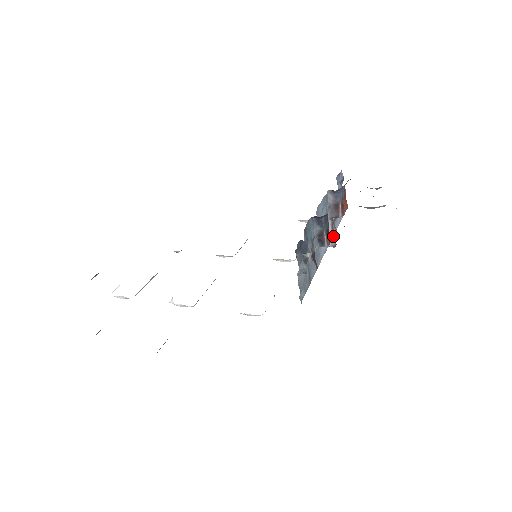
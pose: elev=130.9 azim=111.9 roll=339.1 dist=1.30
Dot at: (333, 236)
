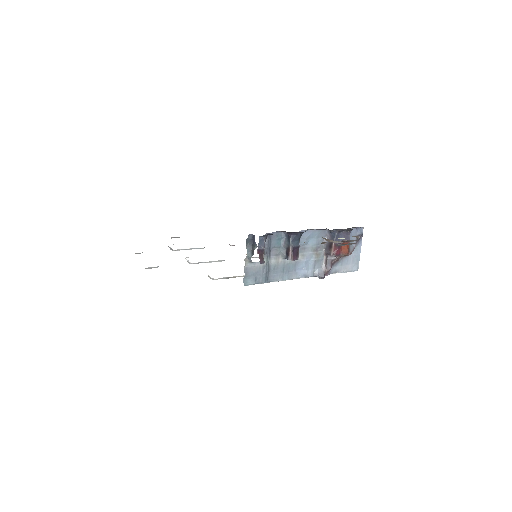
Dot at: (325, 271)
